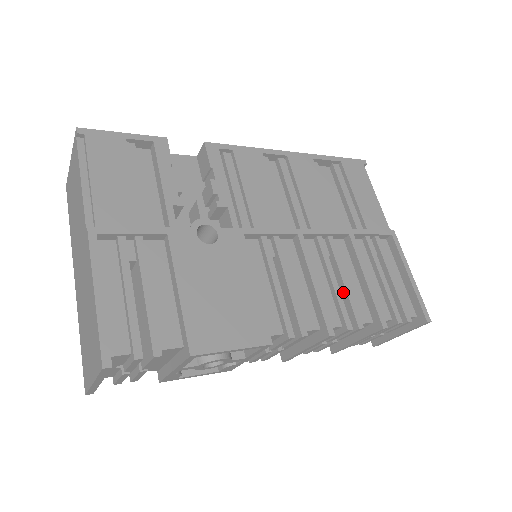
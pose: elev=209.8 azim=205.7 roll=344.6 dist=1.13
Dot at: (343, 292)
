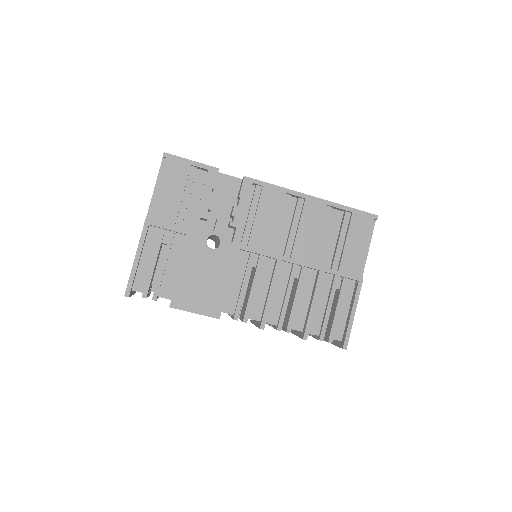
Dot at: (292, 306)
